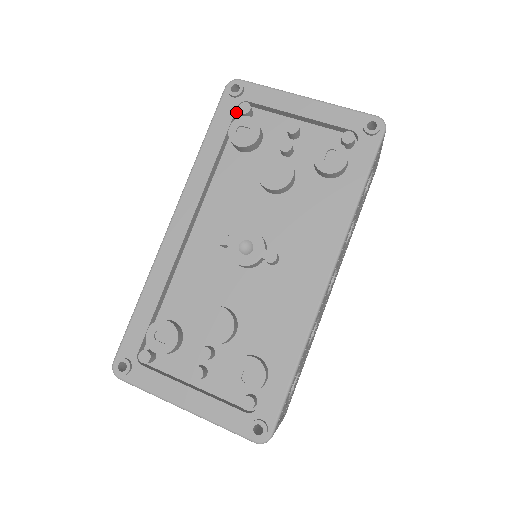
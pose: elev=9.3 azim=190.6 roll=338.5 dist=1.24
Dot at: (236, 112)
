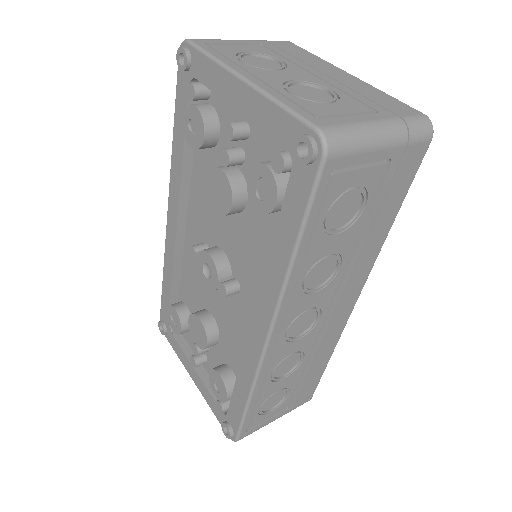
Dot at: occluded
